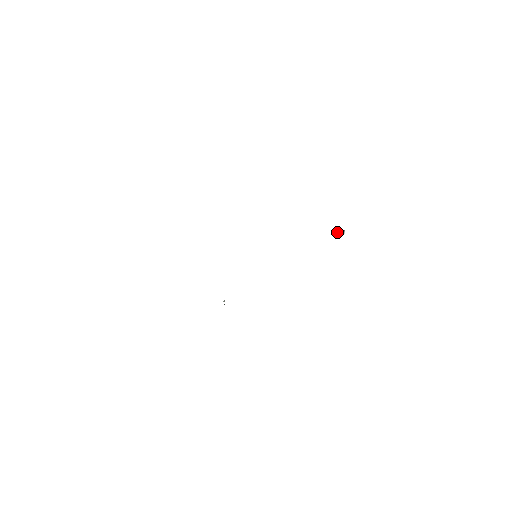
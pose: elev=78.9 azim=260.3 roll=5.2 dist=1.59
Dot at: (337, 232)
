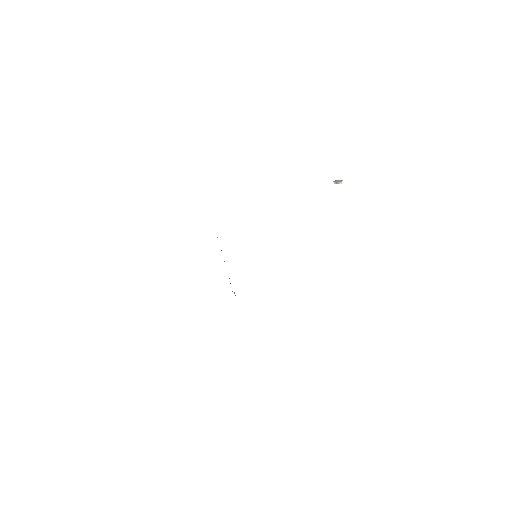
Dot at: (335, 181)
